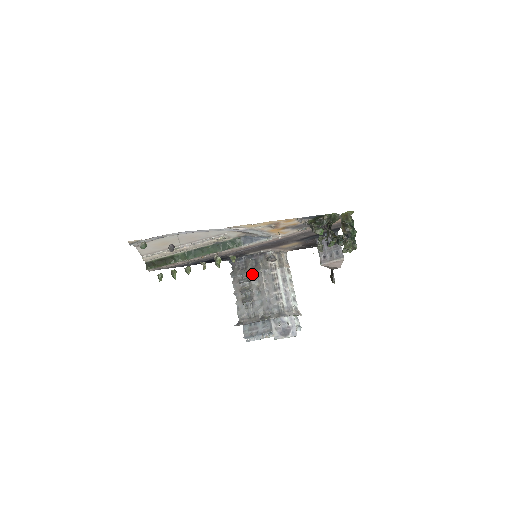
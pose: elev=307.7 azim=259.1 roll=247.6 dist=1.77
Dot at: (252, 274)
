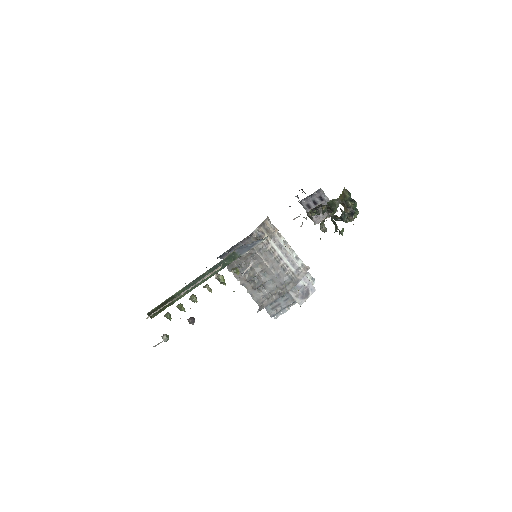
Dot at: (249, 260)
